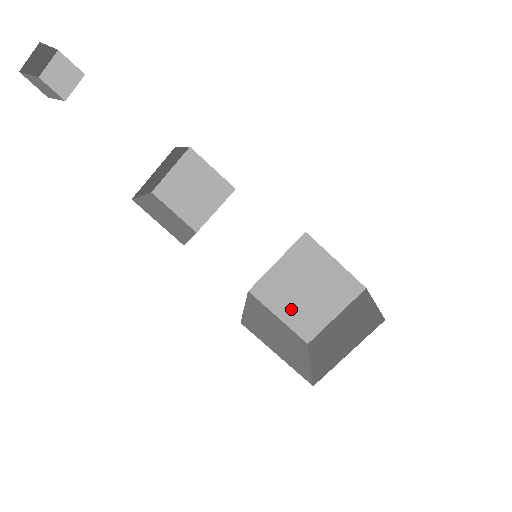
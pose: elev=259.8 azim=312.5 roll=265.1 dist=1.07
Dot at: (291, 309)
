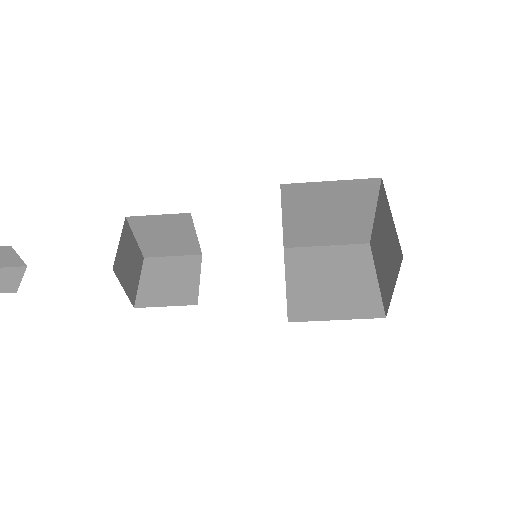
Dot at: (330, 235)
